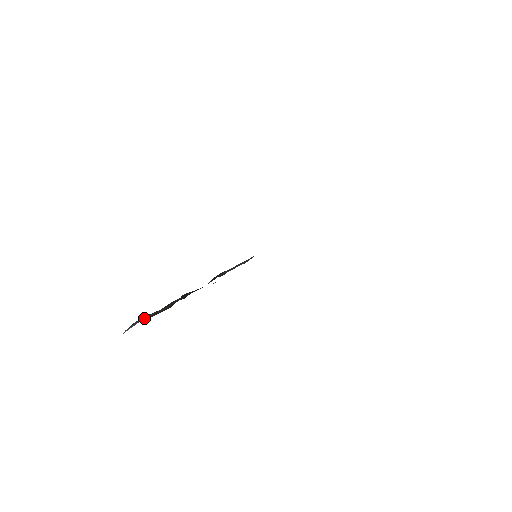
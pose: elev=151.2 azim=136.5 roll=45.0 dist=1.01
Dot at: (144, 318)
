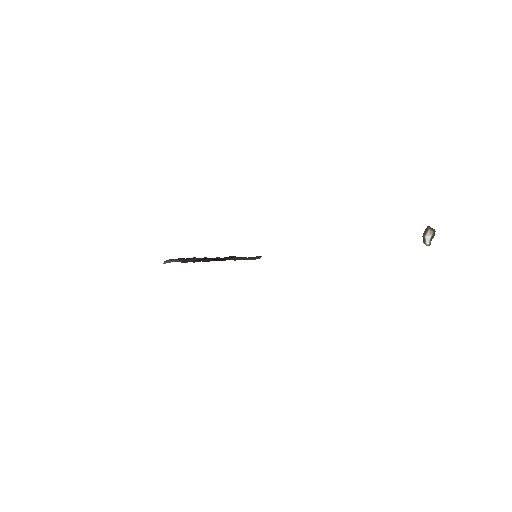
Dot at: (178, 261)
